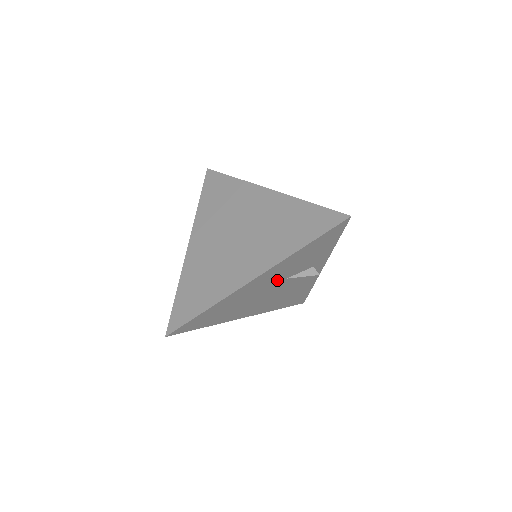
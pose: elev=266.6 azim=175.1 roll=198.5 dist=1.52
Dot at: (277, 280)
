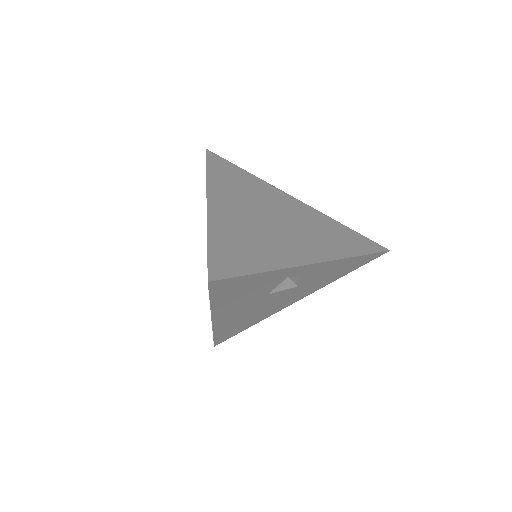
Dot at: (255, 301)
